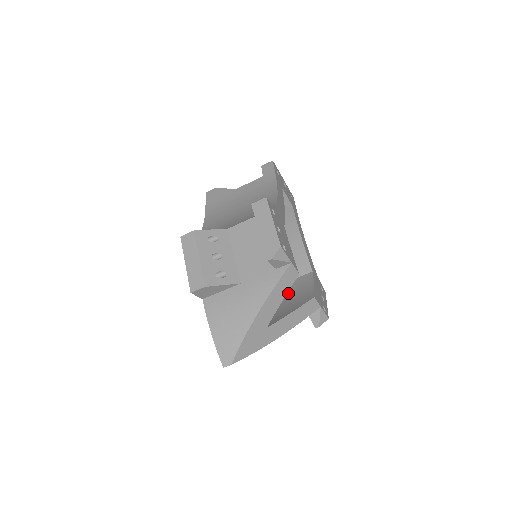
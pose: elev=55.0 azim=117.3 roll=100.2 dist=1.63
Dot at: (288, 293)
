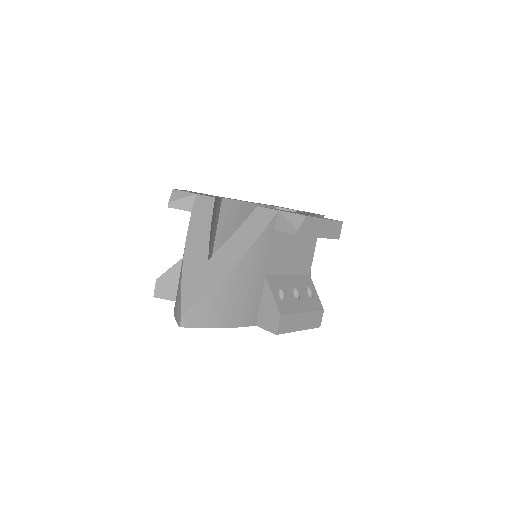
Dot at: occluded
